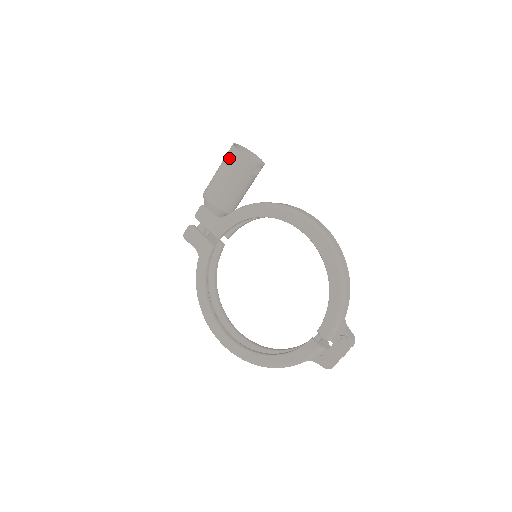
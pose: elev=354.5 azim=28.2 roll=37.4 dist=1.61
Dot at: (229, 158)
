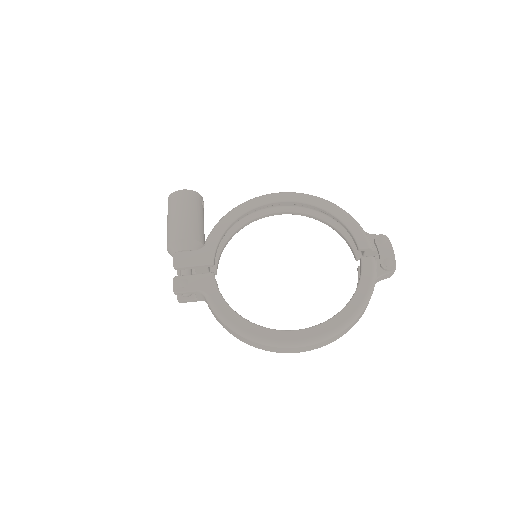
Dot at: (176, 200)
